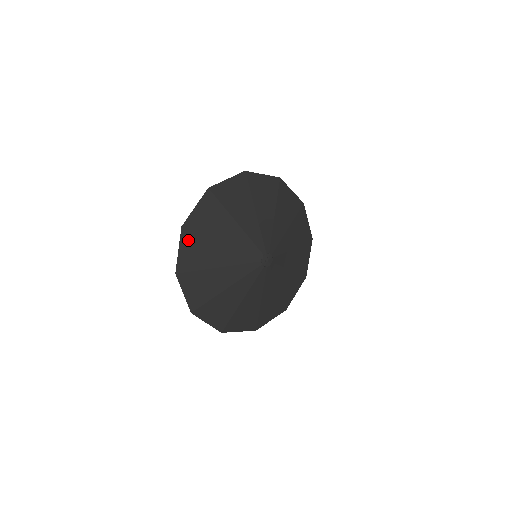
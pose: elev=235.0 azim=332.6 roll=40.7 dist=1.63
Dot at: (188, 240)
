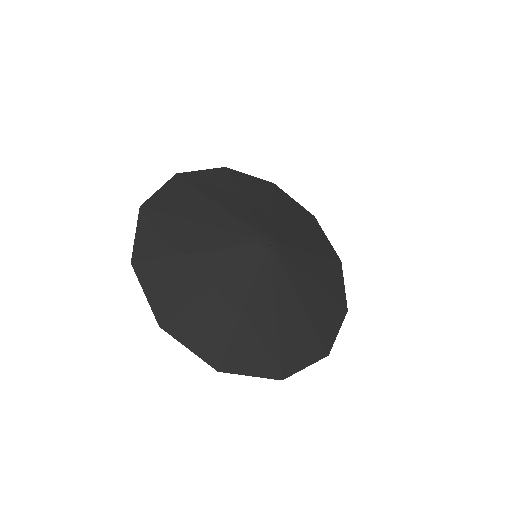
Dot at: (149, 221)
